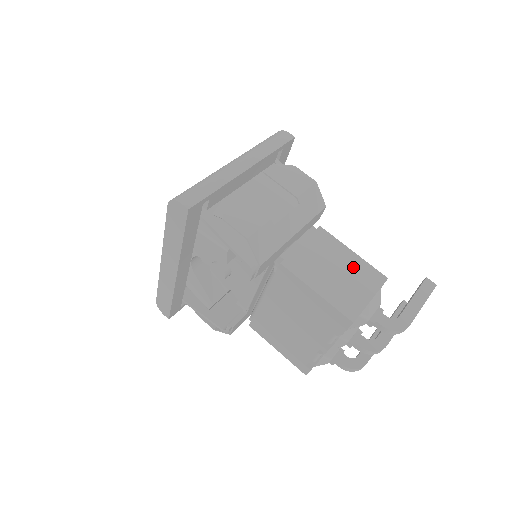
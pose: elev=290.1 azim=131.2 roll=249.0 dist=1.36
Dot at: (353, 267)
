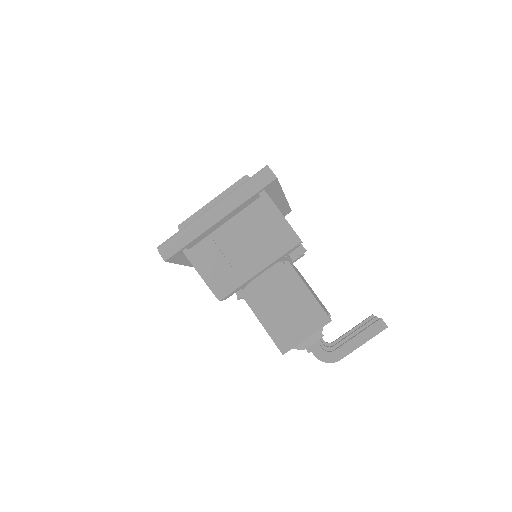
Dot at: (303, 306)
